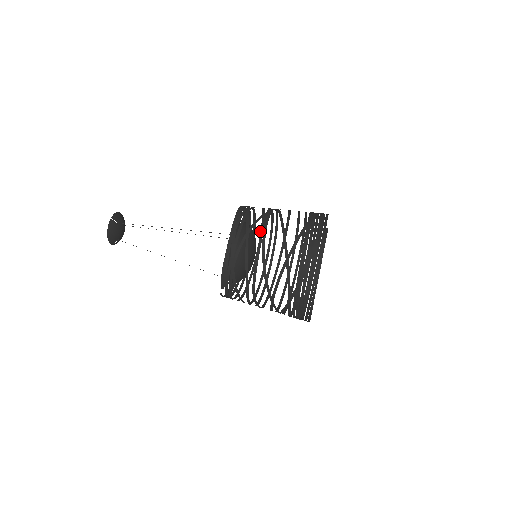
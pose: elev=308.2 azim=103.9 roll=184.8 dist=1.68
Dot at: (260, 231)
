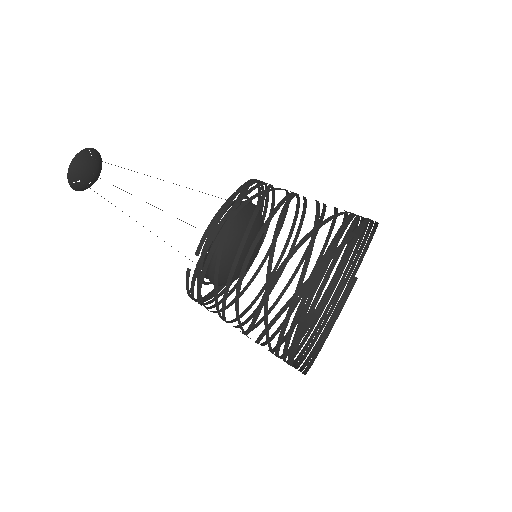
Dot at: occluded
